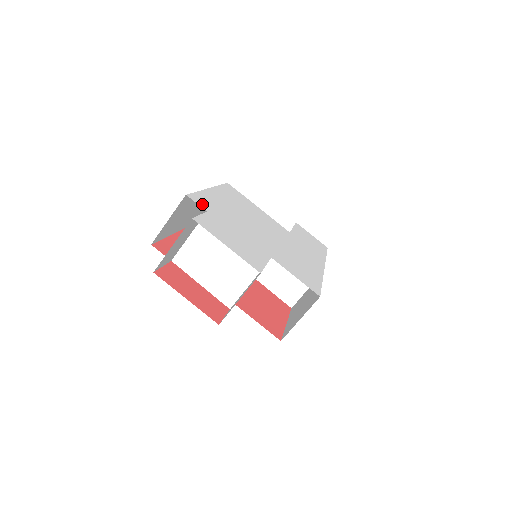
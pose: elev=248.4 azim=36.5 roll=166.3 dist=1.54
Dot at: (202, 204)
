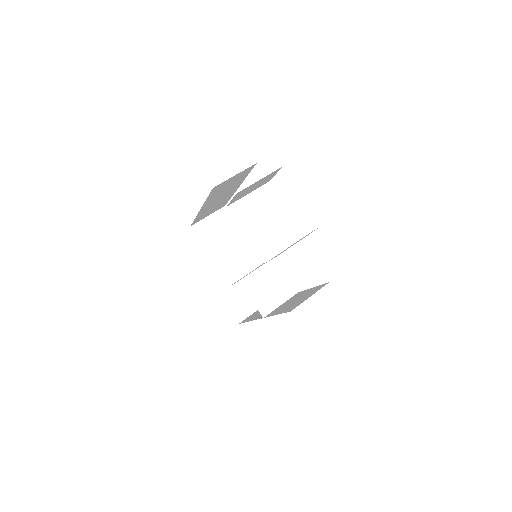
Dot at: occluded
